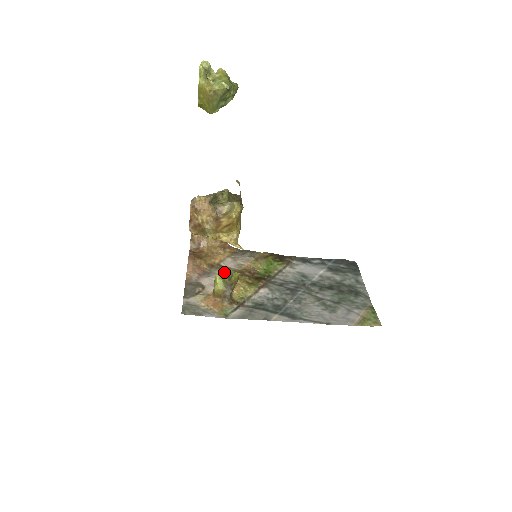
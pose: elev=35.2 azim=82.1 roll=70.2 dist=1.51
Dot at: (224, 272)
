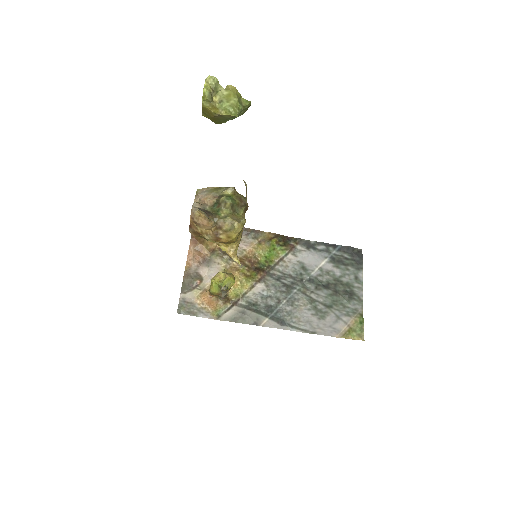
Dot at: (221, 275)
